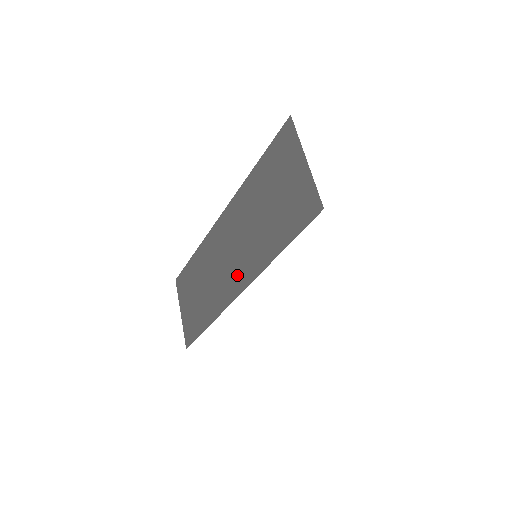
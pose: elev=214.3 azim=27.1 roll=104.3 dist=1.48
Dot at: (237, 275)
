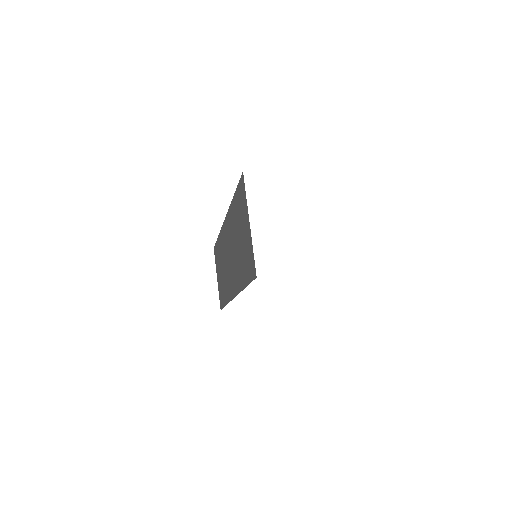
Dot at: (232, 281)
